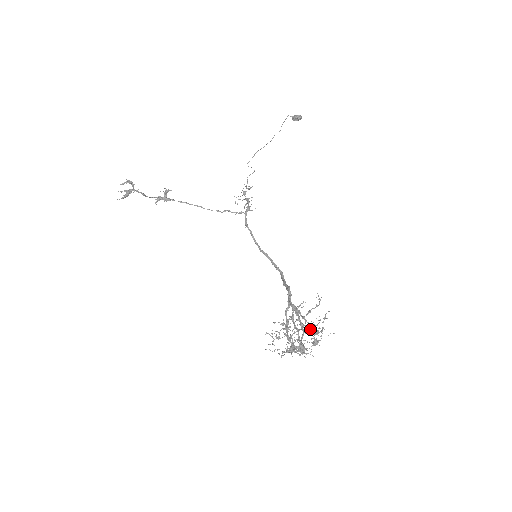
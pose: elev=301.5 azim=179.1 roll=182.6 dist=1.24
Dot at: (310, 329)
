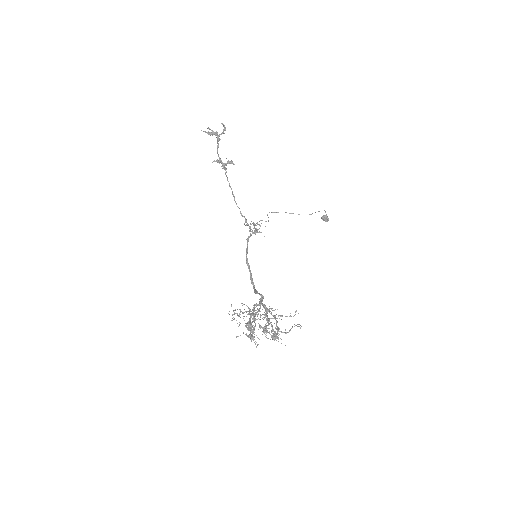
Dot at: occluded
